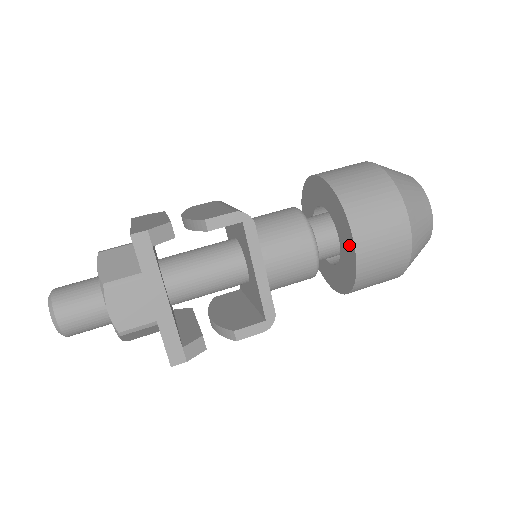
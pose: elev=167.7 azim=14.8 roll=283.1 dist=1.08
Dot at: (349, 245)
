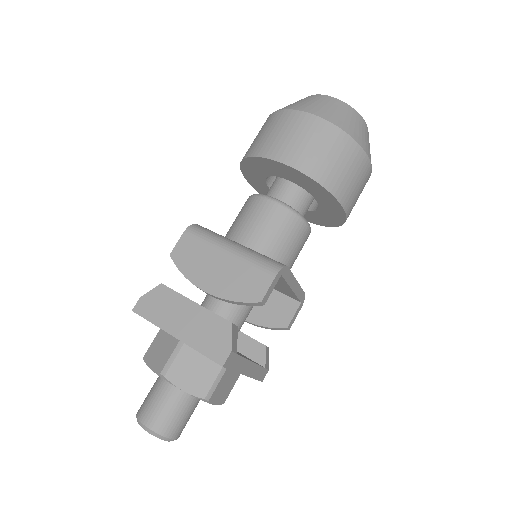
Dot at: (337, 212)
